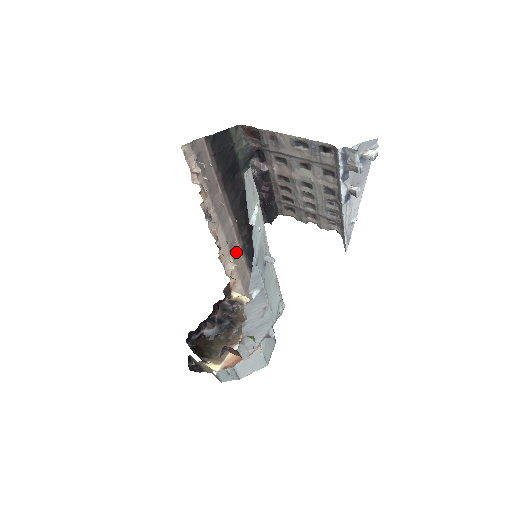
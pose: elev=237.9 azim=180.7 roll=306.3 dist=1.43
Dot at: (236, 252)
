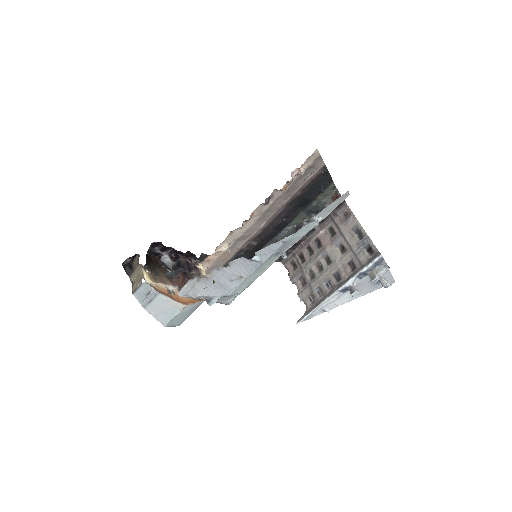
Dot at: (236, 246)
